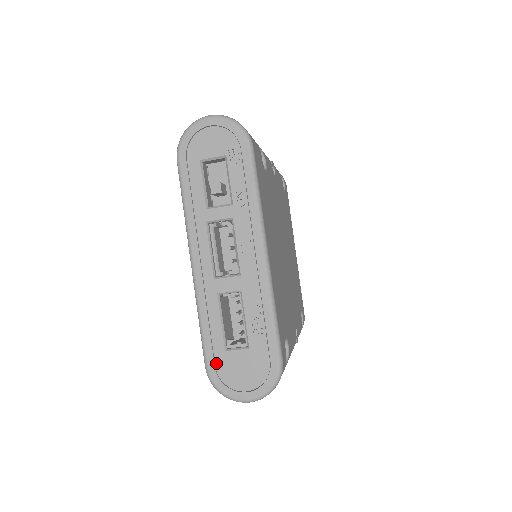
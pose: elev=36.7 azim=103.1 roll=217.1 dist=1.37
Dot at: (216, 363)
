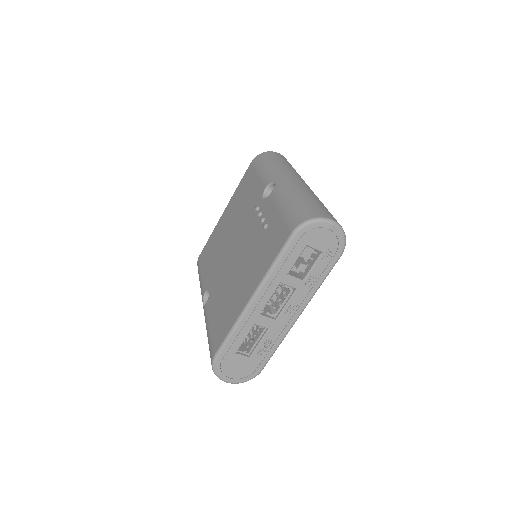
Dot at: (224, 358)
